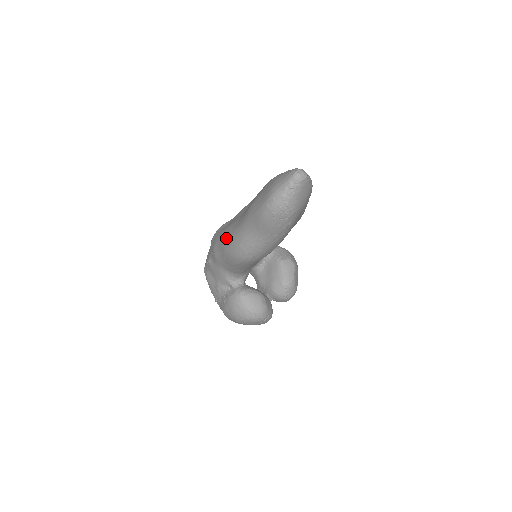
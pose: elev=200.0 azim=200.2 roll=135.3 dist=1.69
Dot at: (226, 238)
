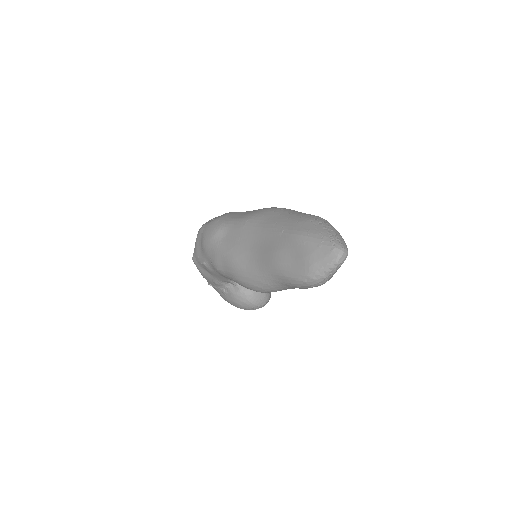
Dot at: (238, 271)
